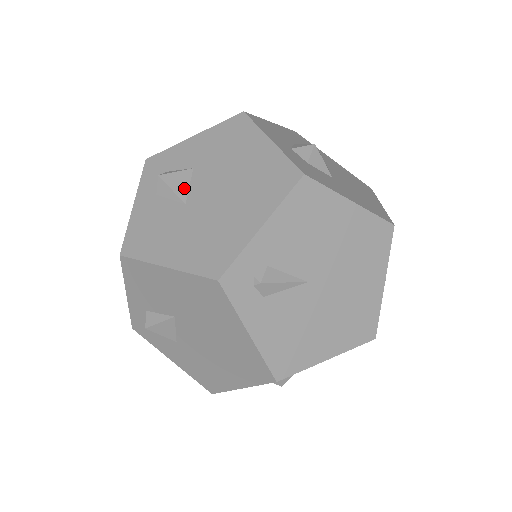
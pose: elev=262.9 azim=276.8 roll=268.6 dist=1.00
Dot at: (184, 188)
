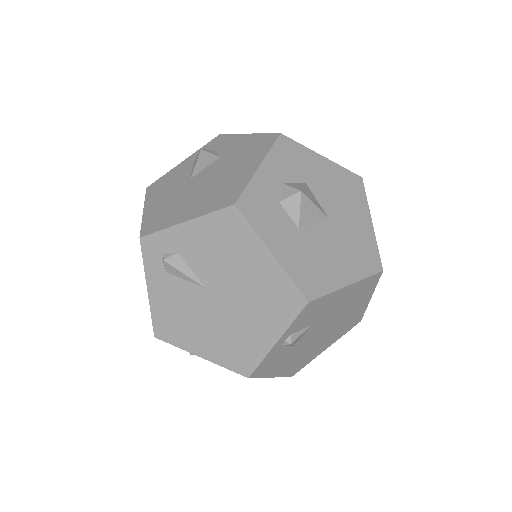
Dot at: (202, 167)
